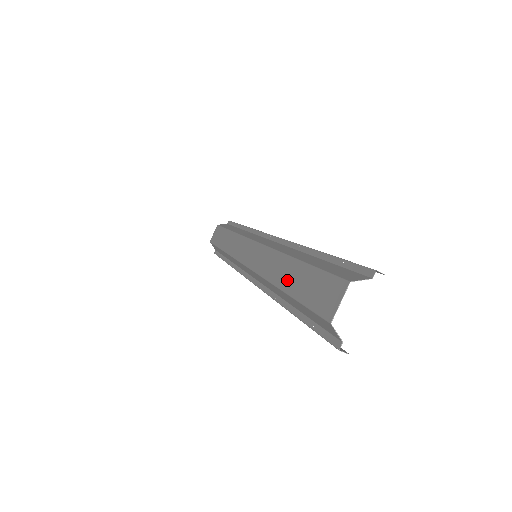
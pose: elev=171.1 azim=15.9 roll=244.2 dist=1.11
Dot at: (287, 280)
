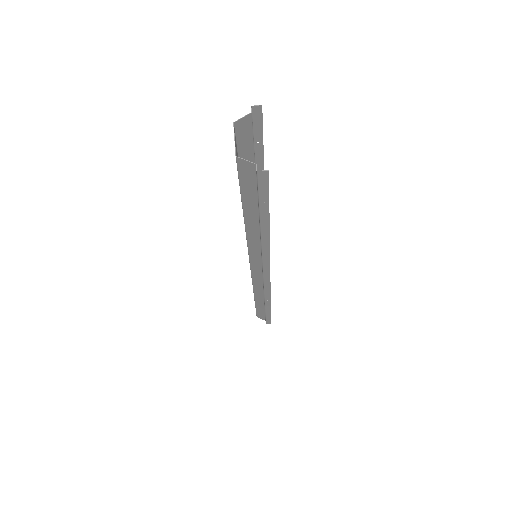
Dot at: occluded
